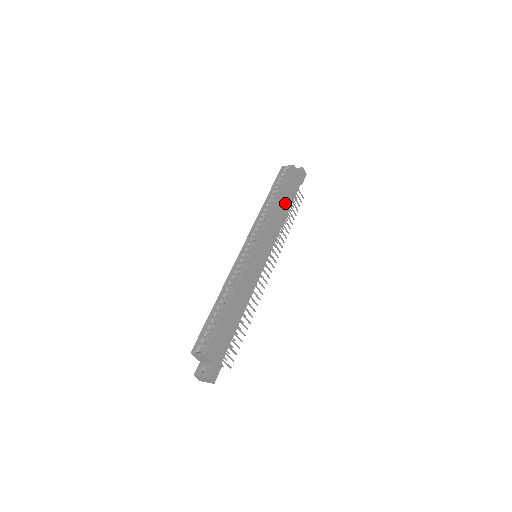
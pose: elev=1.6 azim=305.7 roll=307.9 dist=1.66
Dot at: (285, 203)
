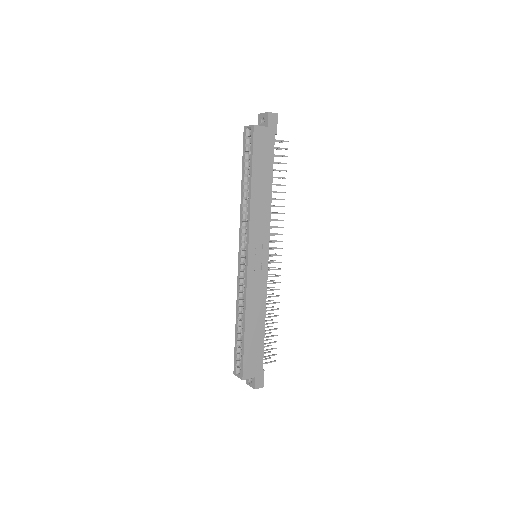
Dot at: (263, 180)
